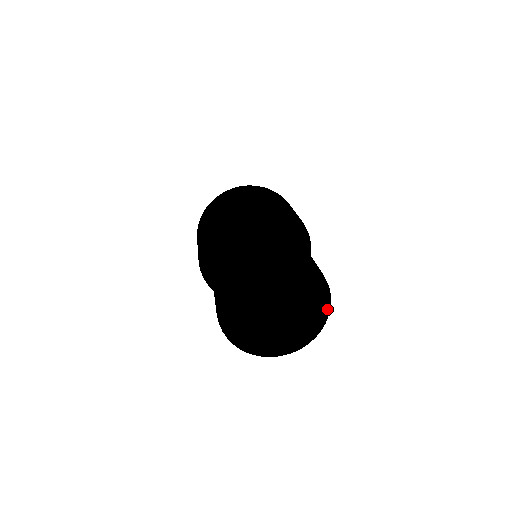
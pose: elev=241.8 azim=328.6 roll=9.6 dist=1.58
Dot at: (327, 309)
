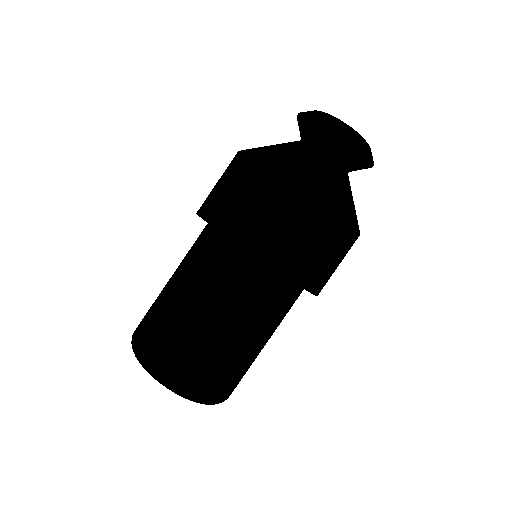
Dot at: occluded
